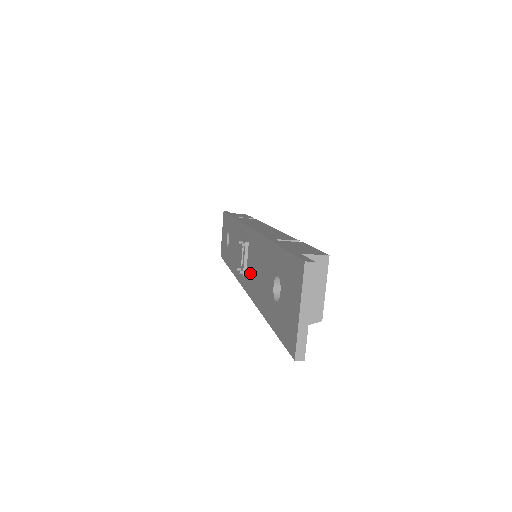
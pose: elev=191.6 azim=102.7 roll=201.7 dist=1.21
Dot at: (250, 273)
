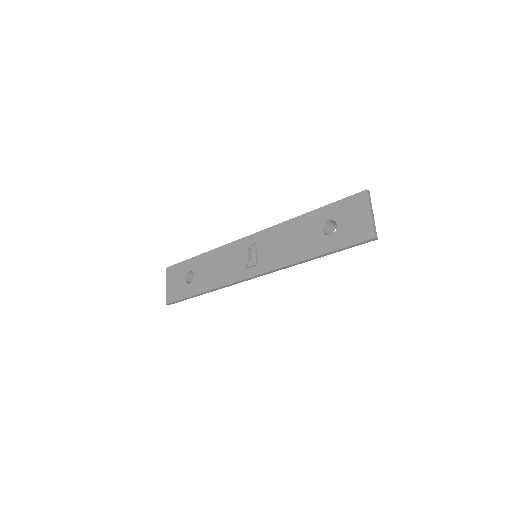
Dot at: (268, 256)
